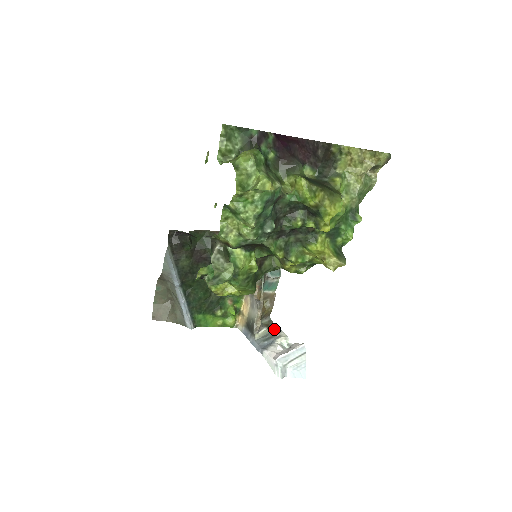
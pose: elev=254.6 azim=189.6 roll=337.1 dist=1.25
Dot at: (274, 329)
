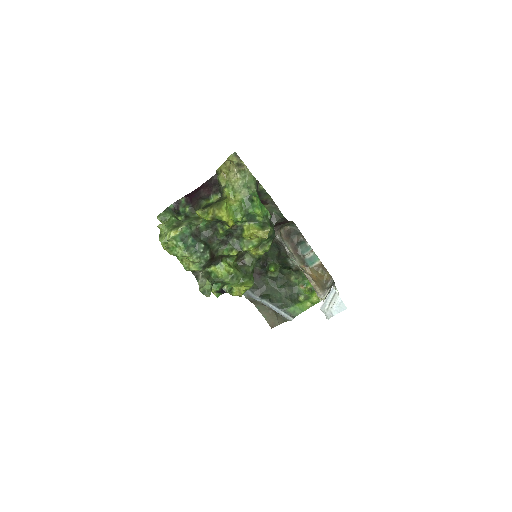
Dot at: (331, 286)
